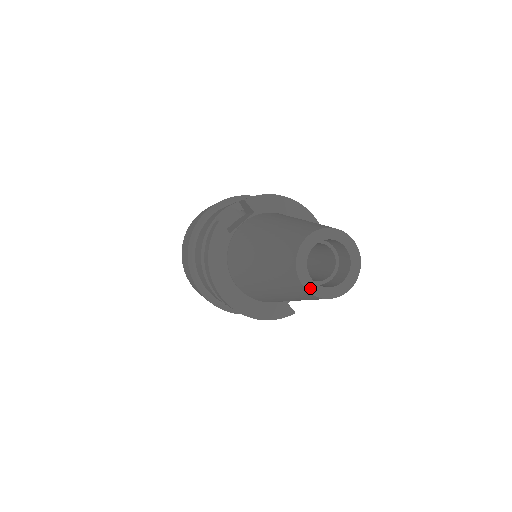
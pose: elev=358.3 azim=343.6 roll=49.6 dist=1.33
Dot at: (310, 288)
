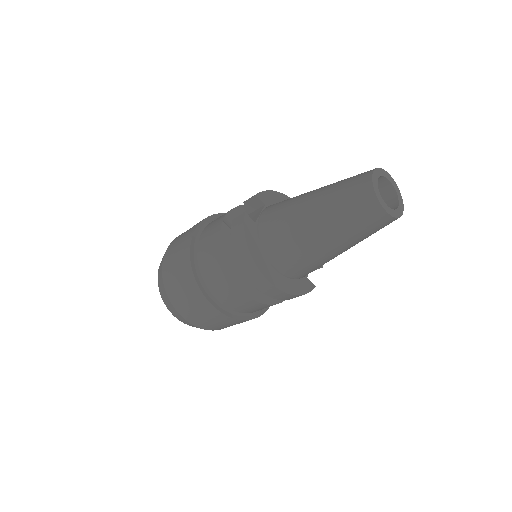
Dot at: (387, 210)
